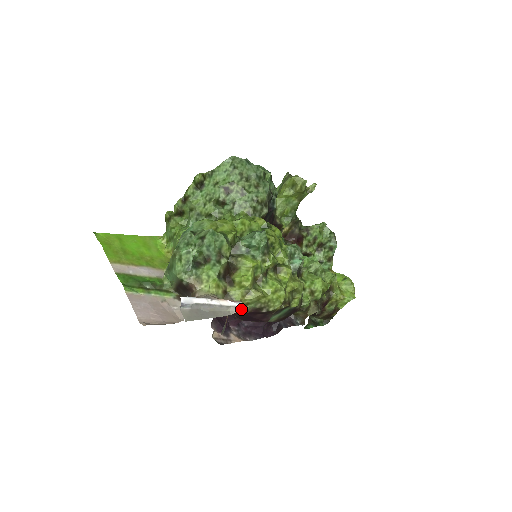
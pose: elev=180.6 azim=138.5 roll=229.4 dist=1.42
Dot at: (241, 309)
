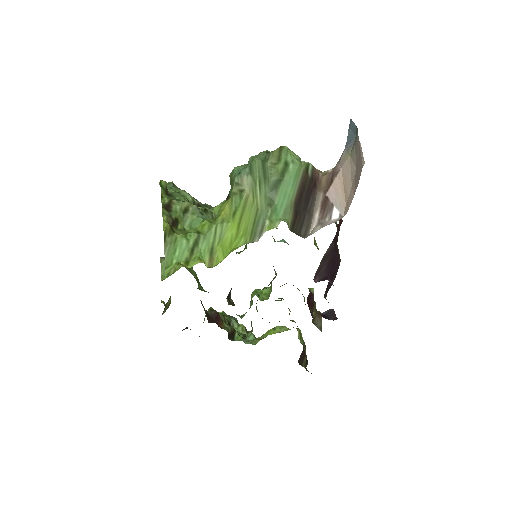
Dot at: occluded
